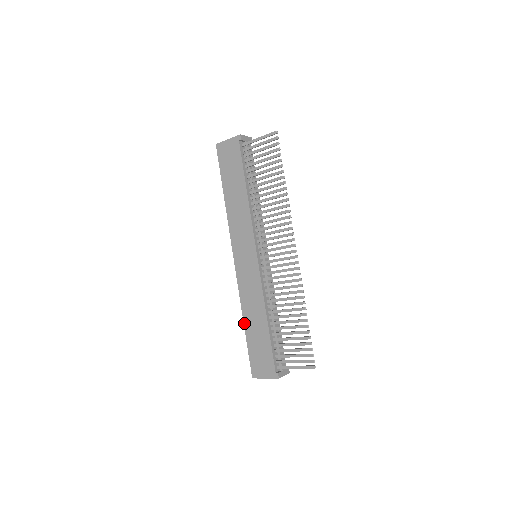
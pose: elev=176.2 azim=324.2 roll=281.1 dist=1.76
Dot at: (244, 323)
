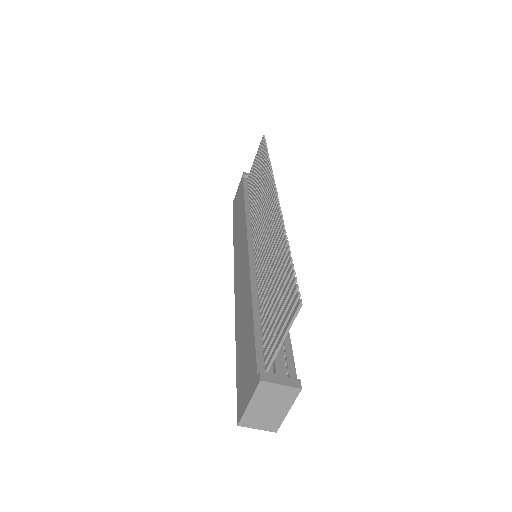
Dot at: (236, 342)
